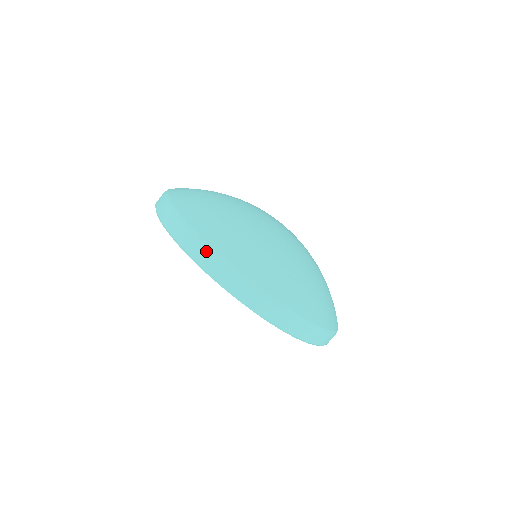
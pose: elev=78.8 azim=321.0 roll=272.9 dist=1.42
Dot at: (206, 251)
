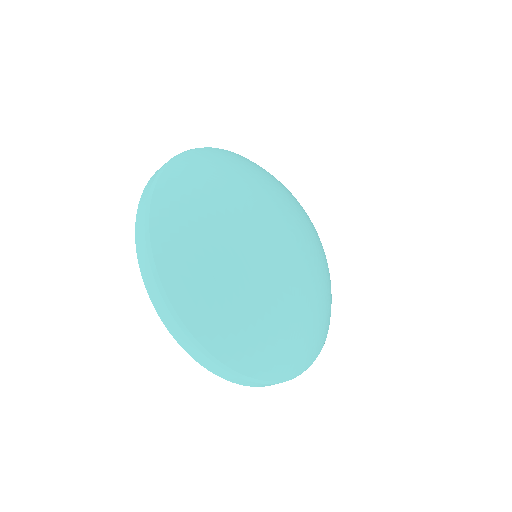
Dot at: (197, 350)
